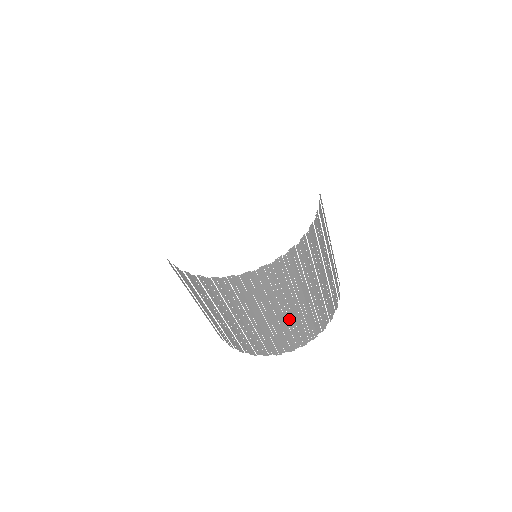
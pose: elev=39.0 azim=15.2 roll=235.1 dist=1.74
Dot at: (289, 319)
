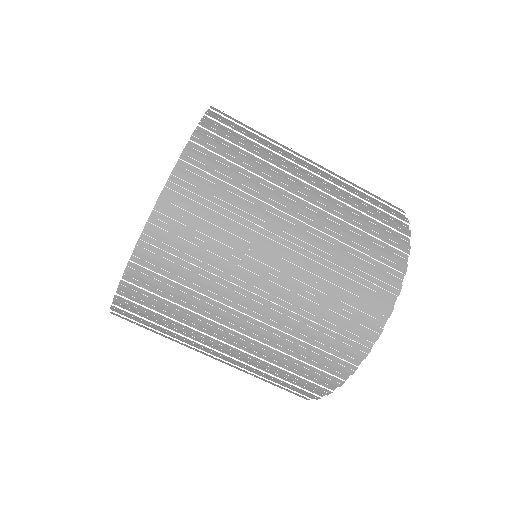
Dot at: (320, 233)
